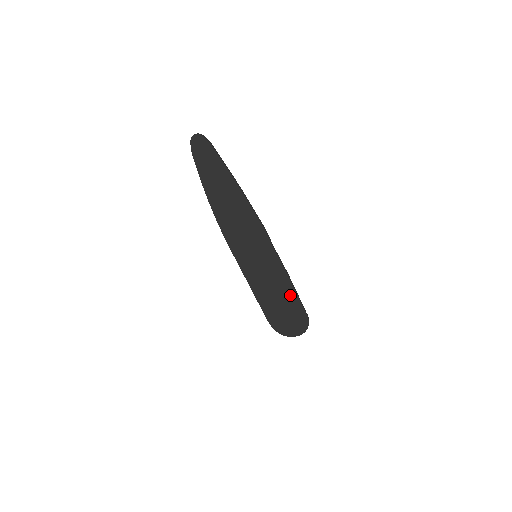
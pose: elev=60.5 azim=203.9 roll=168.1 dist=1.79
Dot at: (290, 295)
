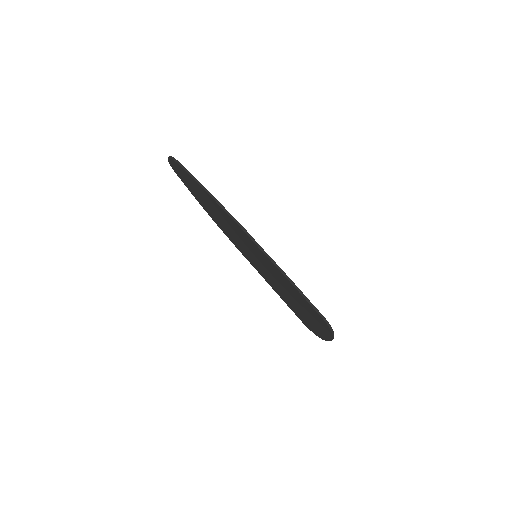
Dot at: (298, 295)
